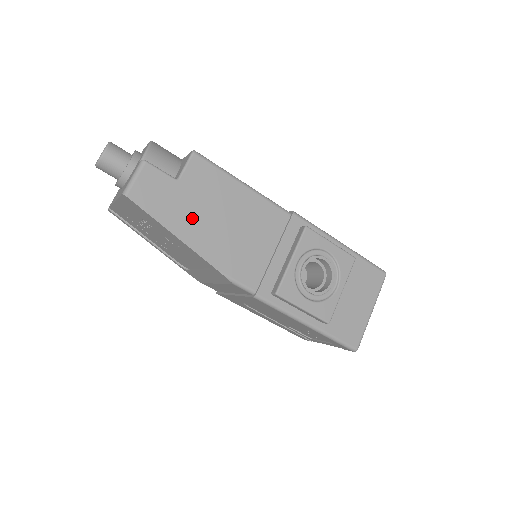
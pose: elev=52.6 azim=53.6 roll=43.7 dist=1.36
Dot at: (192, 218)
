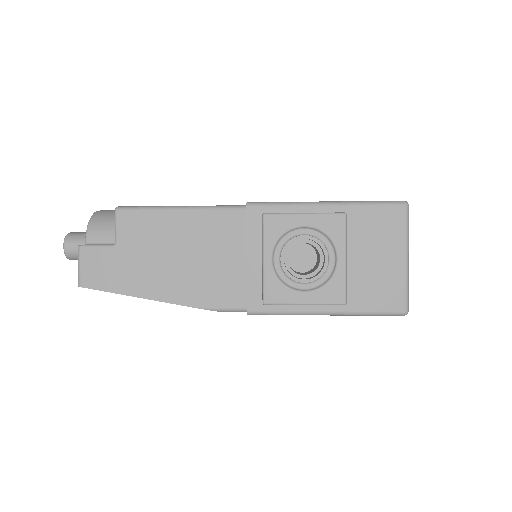
Dot at: (146, 272)
